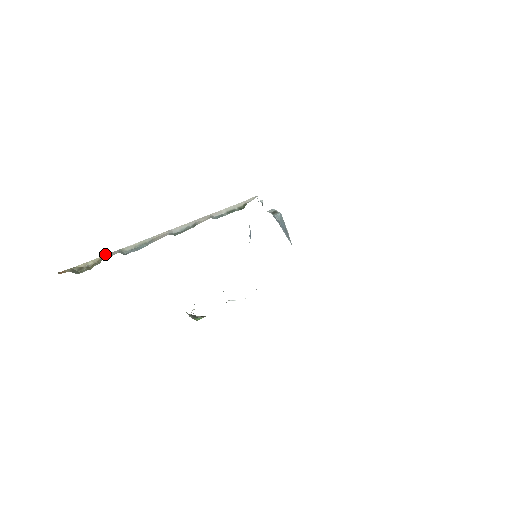
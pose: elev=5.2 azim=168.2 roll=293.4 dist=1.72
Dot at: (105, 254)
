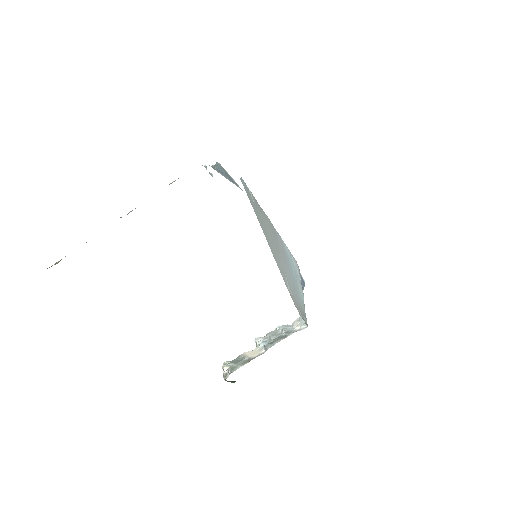
Dot at: occluded
